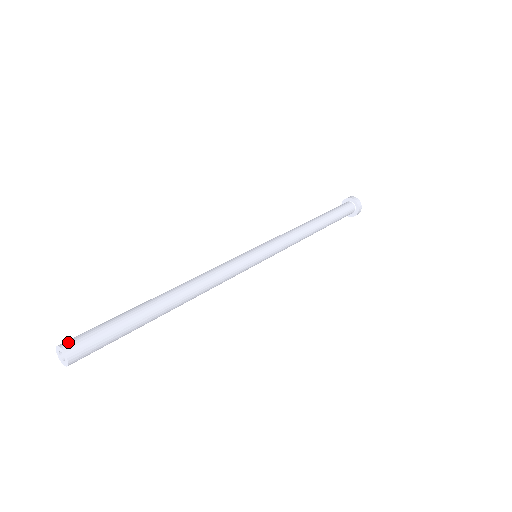
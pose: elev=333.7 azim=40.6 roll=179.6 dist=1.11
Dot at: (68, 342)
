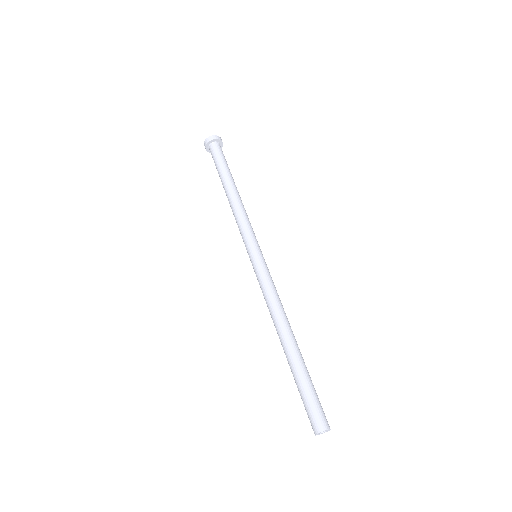
Dot at: (317, 426)
